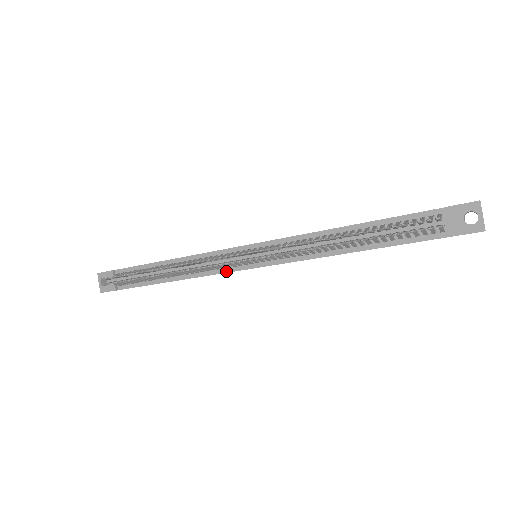
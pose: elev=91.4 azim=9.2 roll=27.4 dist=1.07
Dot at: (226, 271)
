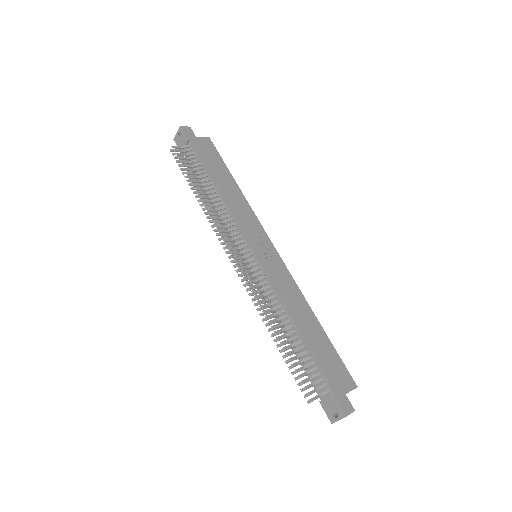
Dot at: occluded
